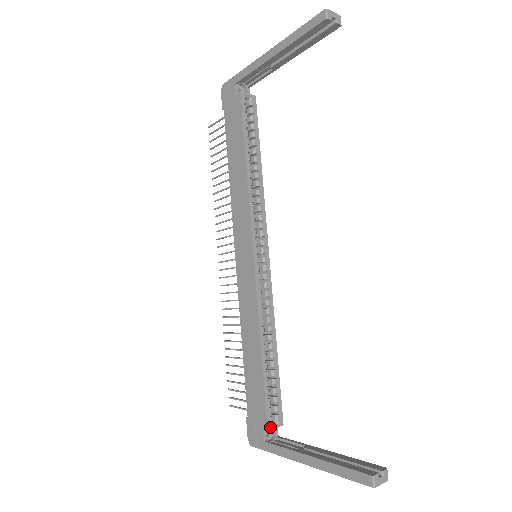
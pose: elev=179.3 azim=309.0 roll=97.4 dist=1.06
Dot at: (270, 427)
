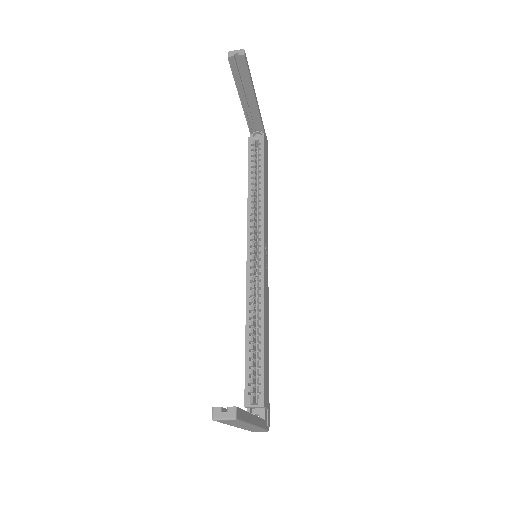
Dot at: (248, 405)
